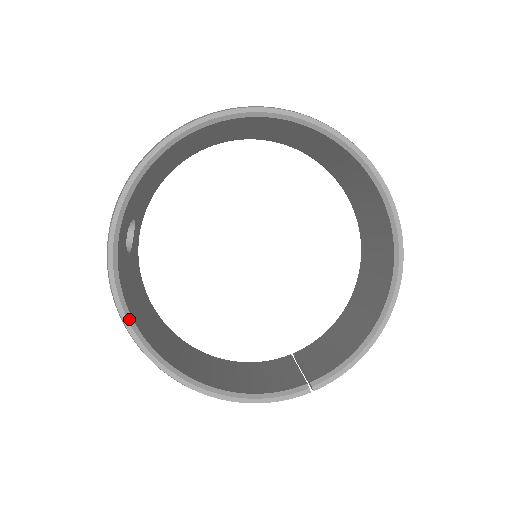
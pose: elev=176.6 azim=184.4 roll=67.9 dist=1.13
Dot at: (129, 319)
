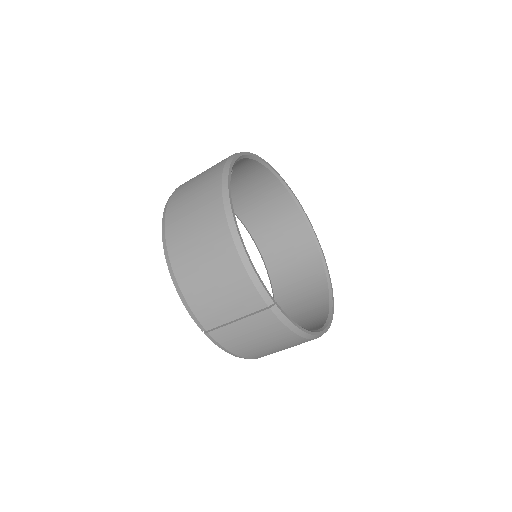
Dot at: (233, 166)
